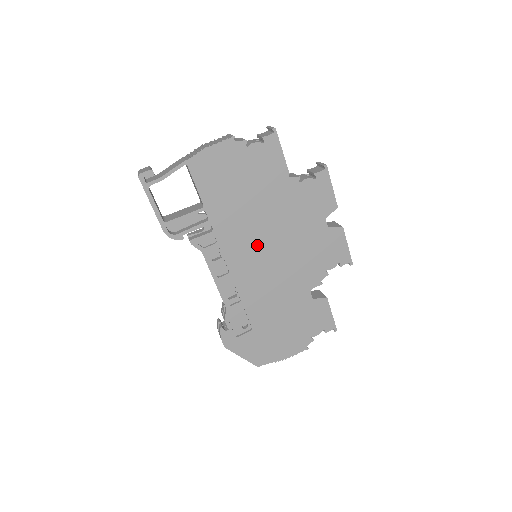
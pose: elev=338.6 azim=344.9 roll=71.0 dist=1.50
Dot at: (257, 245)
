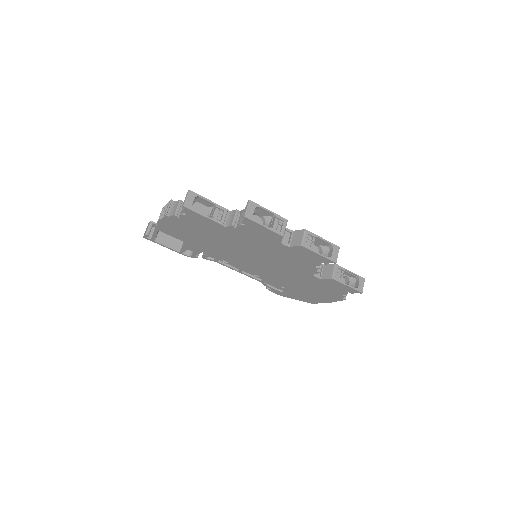
Dot at: (245, 257)
